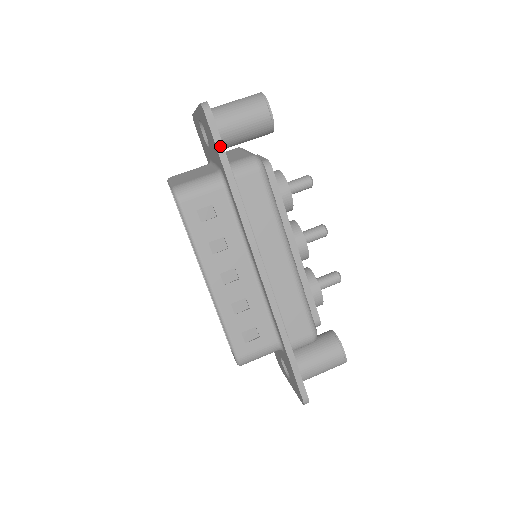
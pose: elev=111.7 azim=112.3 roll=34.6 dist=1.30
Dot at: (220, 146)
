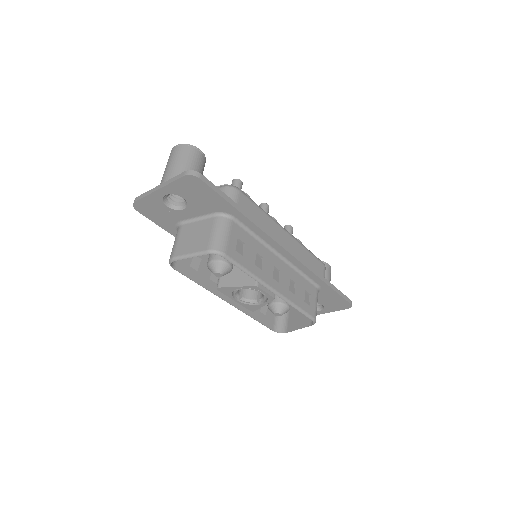
Dot at: (221, 193)
